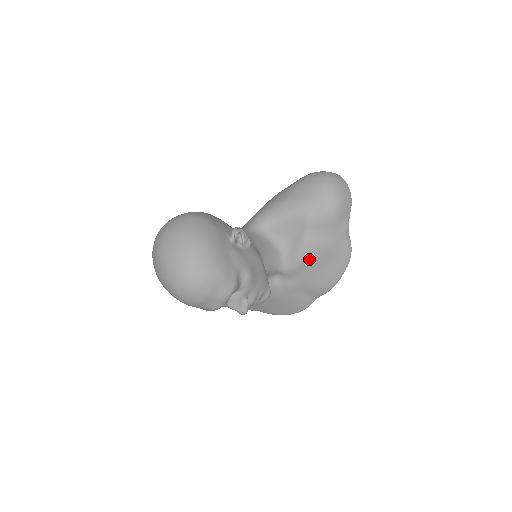
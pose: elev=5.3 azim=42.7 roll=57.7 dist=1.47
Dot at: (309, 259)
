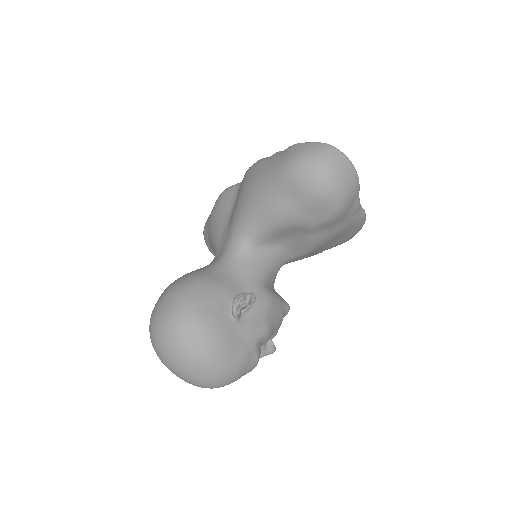
Dot at: (319, 247)
